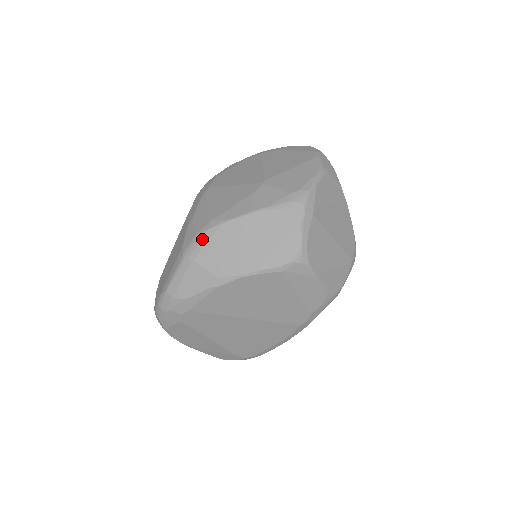
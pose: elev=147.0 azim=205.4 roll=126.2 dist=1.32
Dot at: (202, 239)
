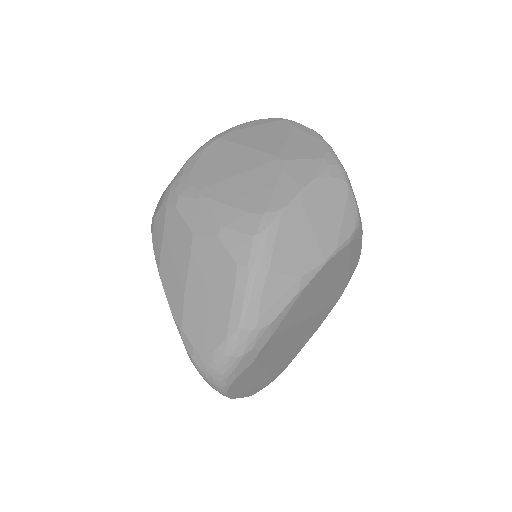
Dot at: (267, 240)
